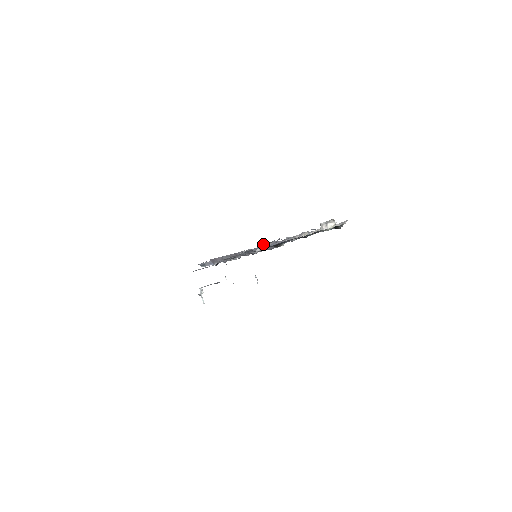
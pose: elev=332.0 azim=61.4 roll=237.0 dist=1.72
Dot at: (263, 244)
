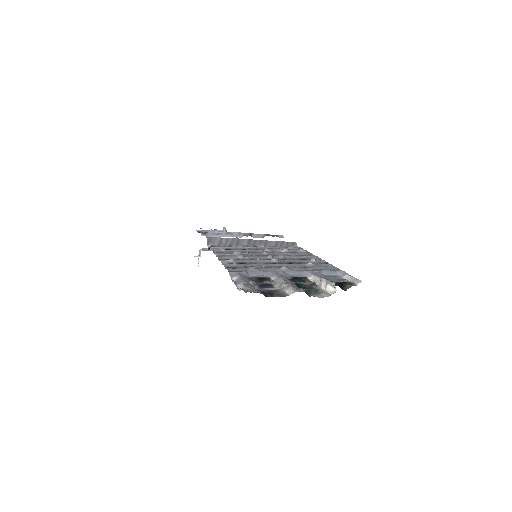
Dot at: (250, 267)
